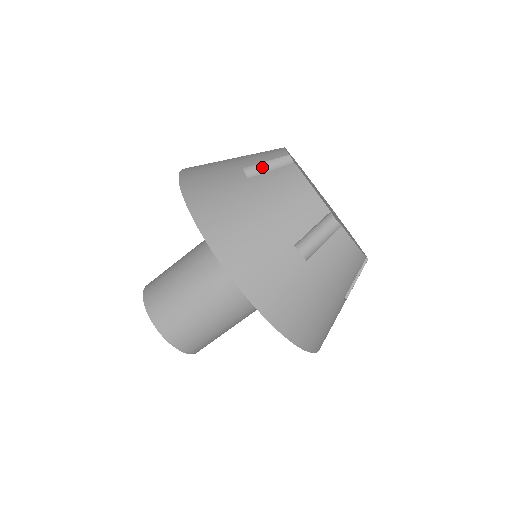
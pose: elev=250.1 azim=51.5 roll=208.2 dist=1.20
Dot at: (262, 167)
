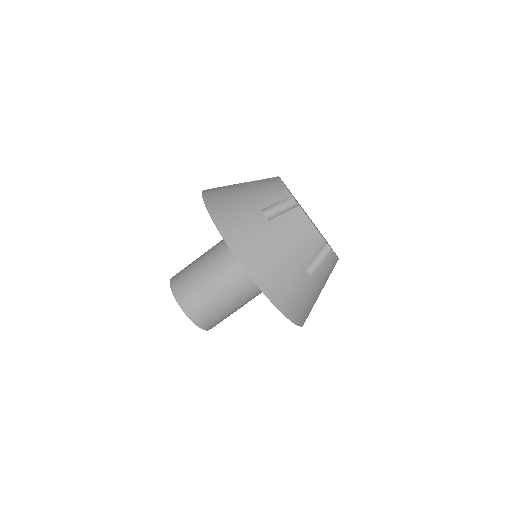
Dot at: occluded
